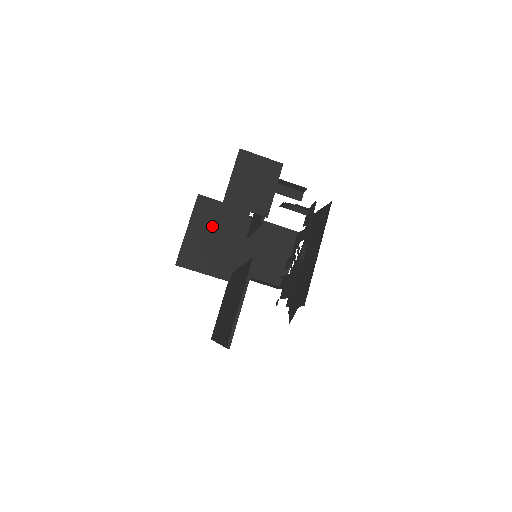
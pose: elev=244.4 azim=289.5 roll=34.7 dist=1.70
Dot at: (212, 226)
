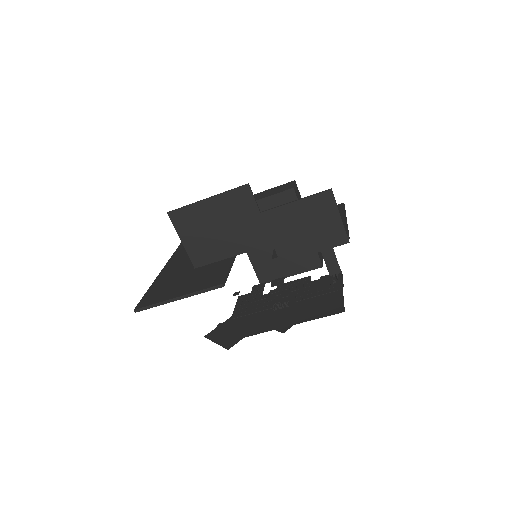
Dot at: (229, 219)
